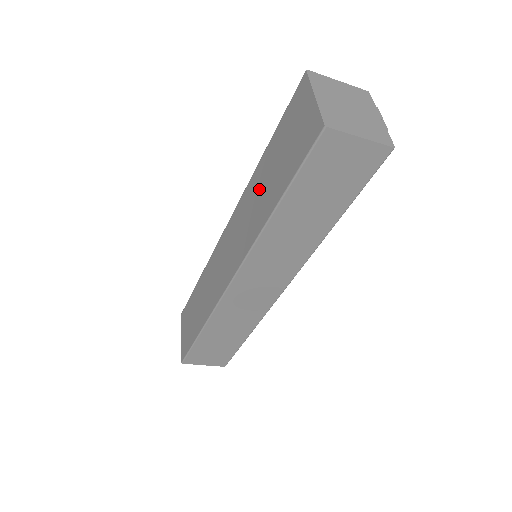
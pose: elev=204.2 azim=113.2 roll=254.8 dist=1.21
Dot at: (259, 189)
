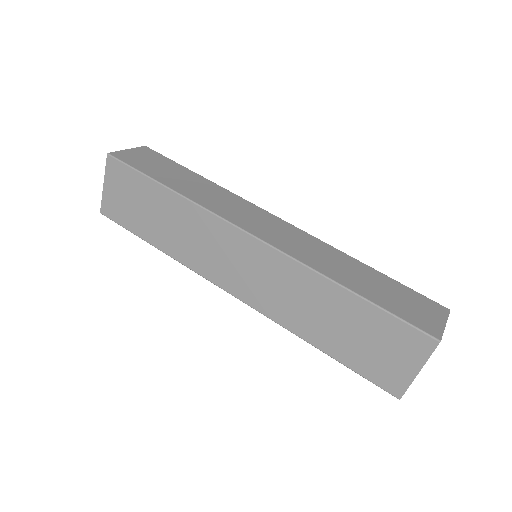
Dot at: (317, 305)
